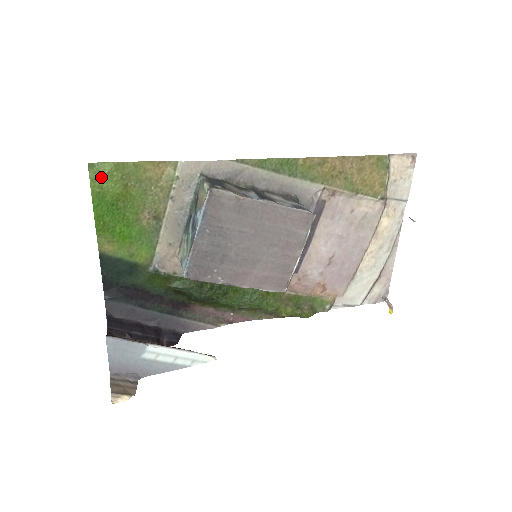
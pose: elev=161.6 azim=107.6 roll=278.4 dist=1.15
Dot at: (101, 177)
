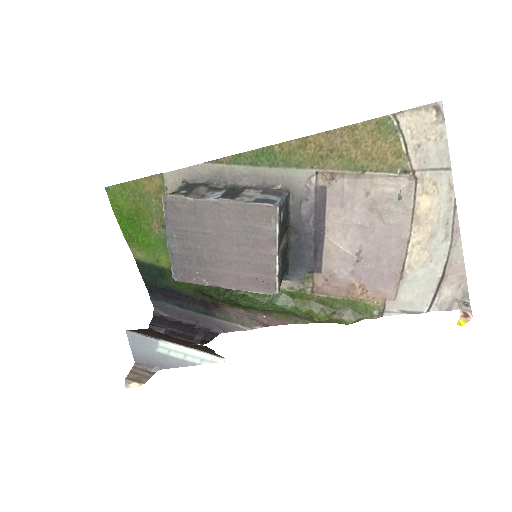
Dot at: (116, 197)
